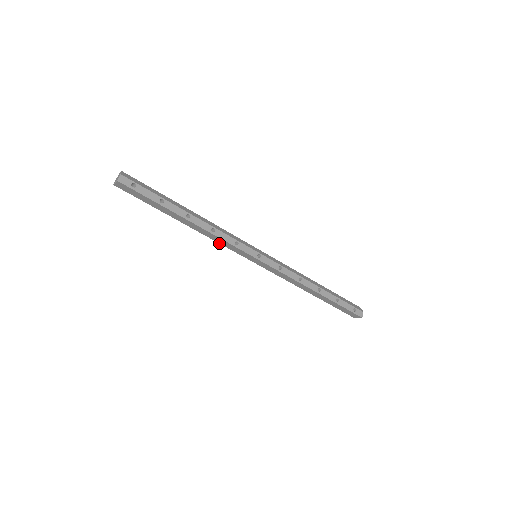
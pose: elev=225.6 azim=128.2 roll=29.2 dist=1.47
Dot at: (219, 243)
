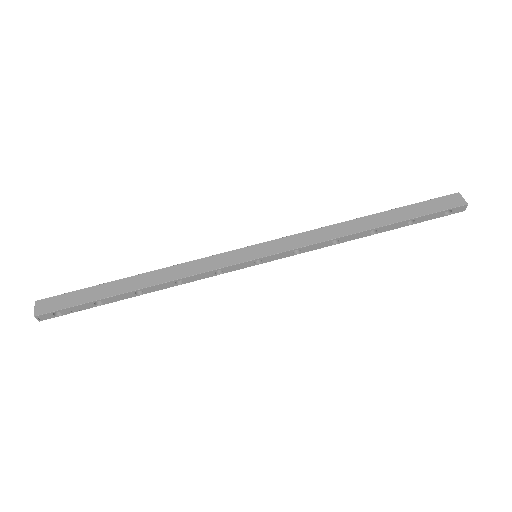
Dot at: (200, 274)
